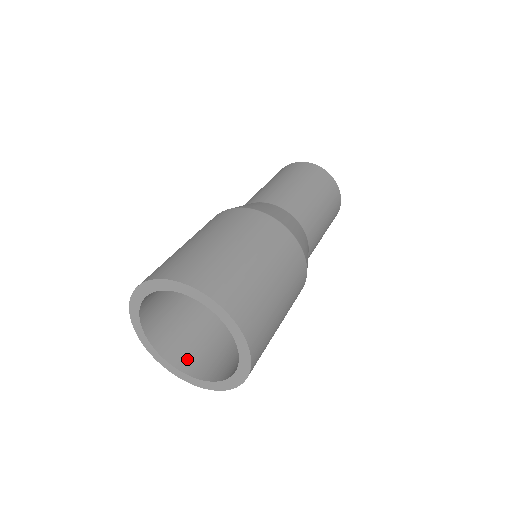
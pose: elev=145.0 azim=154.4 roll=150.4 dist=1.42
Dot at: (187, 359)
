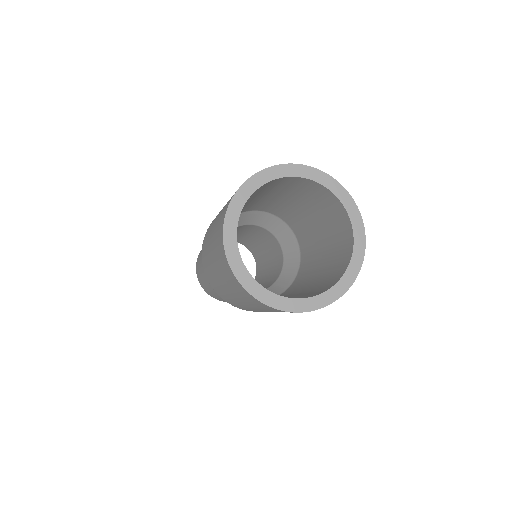
Dot at: occluded
